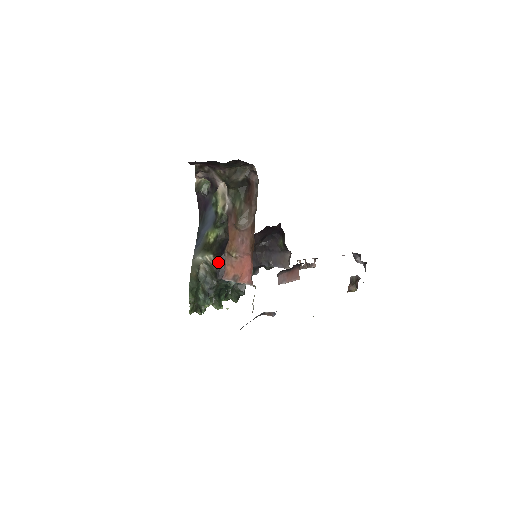
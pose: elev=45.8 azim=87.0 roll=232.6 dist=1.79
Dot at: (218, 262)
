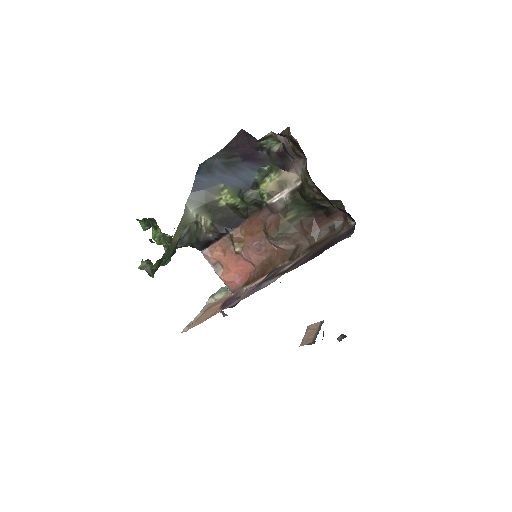
Dot at: (211, 234)
